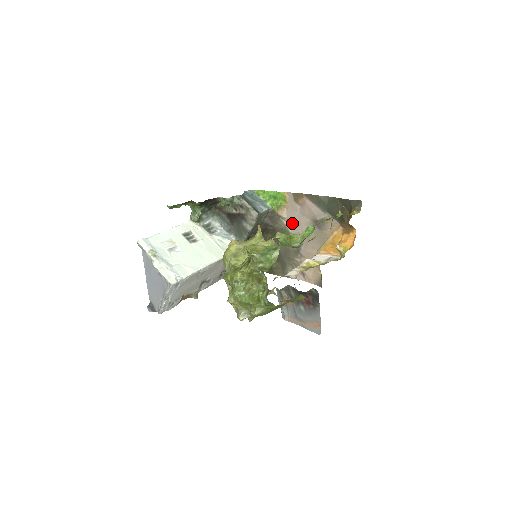
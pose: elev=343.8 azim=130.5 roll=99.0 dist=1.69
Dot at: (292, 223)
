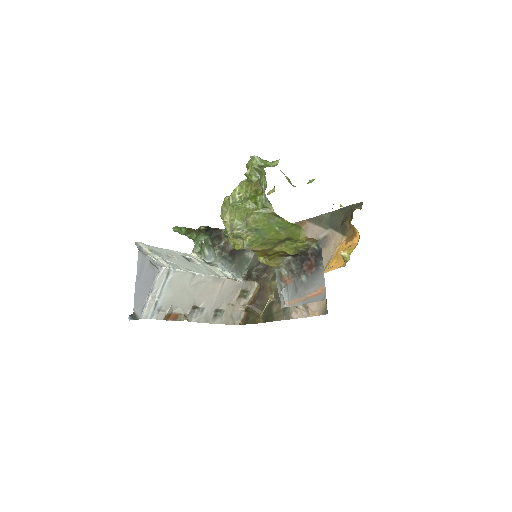
Dot at: occluded
